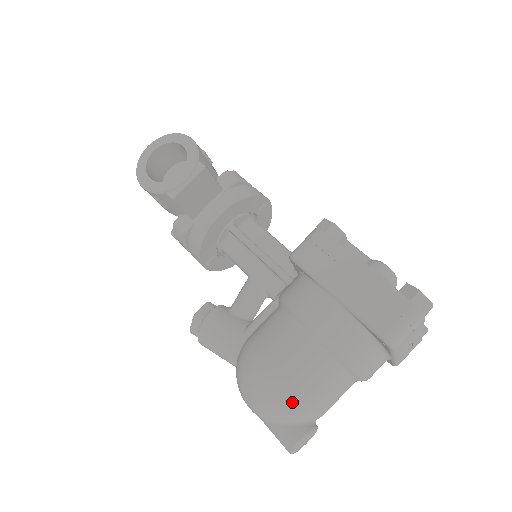
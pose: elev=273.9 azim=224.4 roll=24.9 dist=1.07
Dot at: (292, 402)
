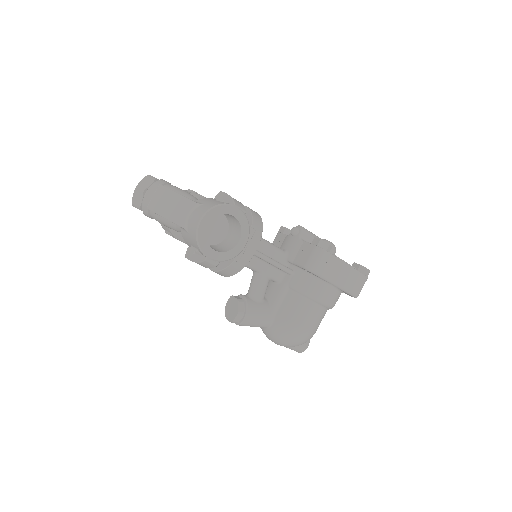
Dot at: occluded
